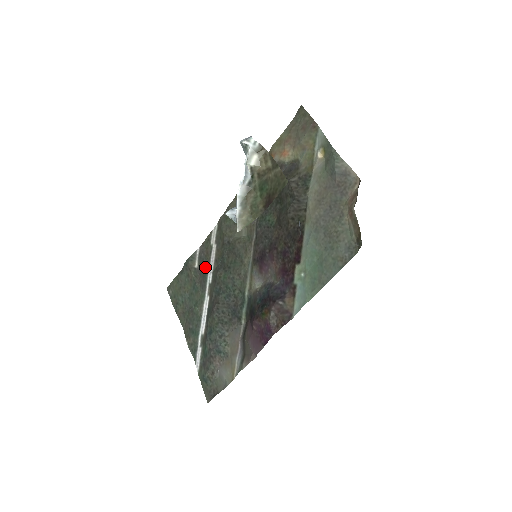
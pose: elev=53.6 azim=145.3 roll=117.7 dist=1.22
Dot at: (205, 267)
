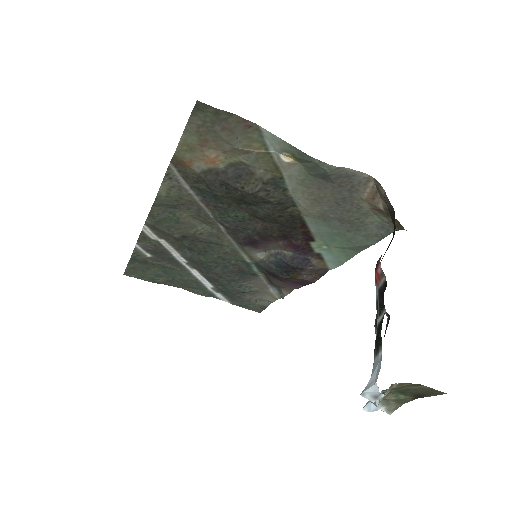
Dot at: (165, 255)
